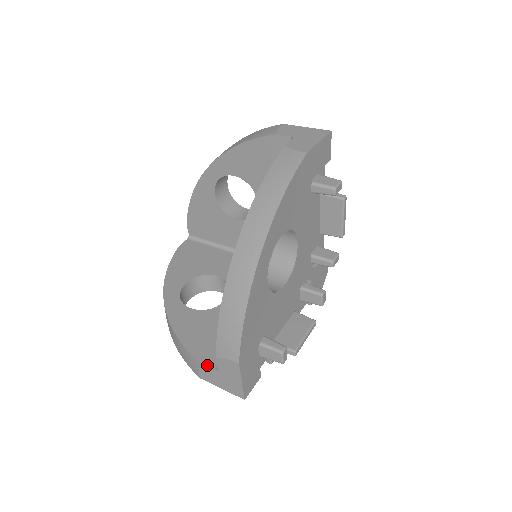
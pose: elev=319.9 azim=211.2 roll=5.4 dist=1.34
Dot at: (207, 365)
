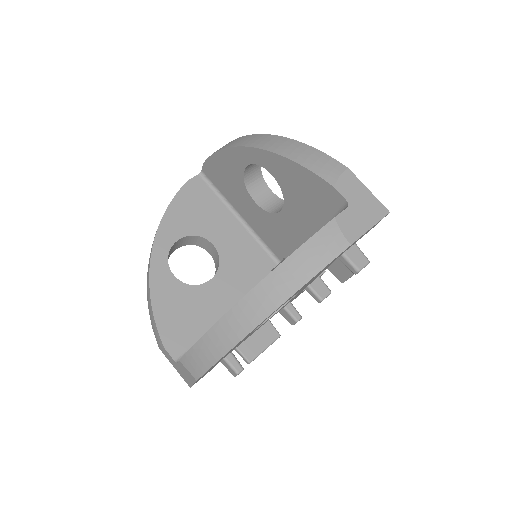
Dot at: (169, 352)
